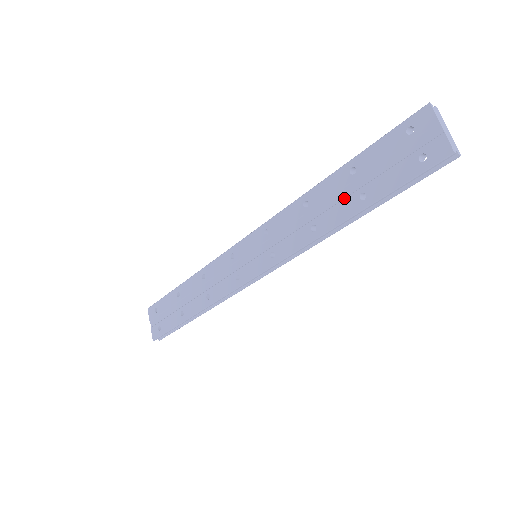
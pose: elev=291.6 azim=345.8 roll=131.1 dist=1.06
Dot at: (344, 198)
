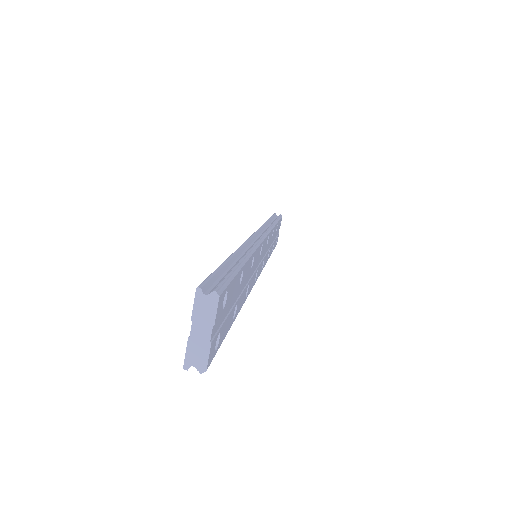
Dot at: occluded
